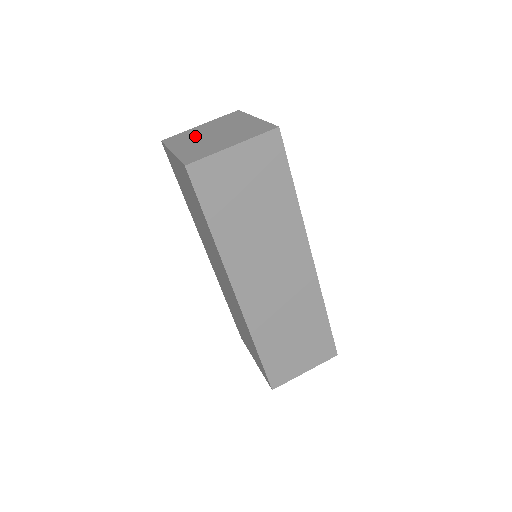
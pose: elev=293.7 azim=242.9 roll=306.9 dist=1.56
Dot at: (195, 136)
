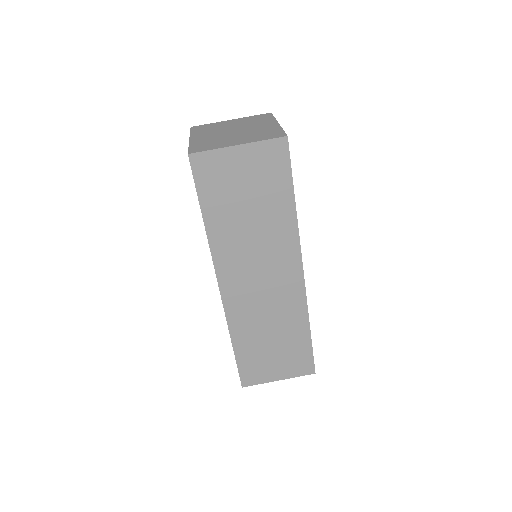
Dot at: (218, 129)
